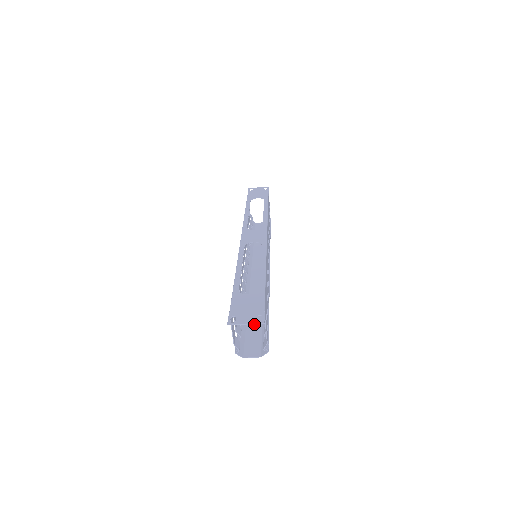
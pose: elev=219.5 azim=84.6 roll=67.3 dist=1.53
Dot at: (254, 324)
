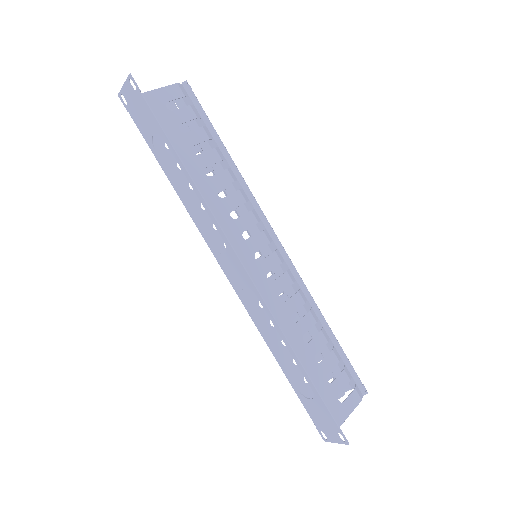
Dot at: (331, 343)
